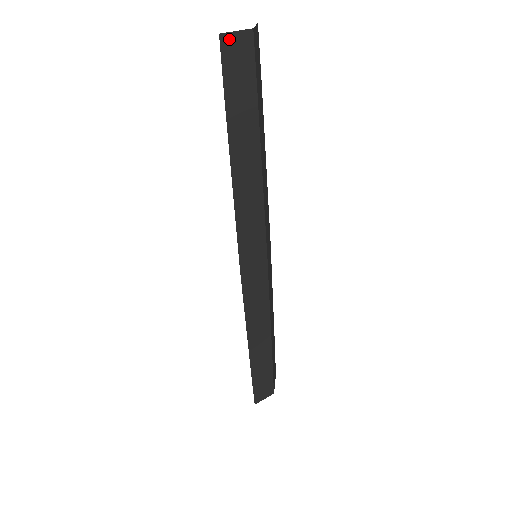
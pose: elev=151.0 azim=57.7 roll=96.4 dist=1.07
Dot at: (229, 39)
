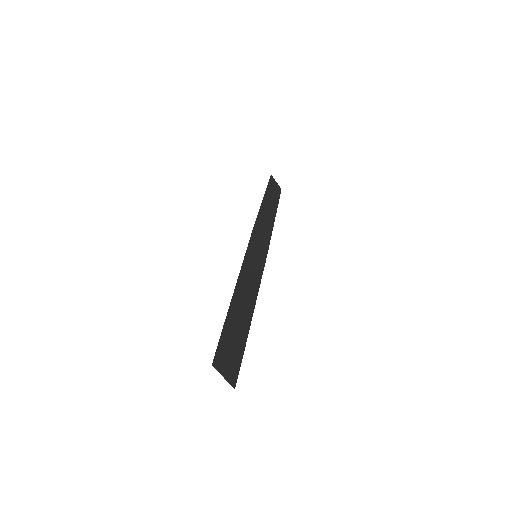
Dot at: (273, 180)
